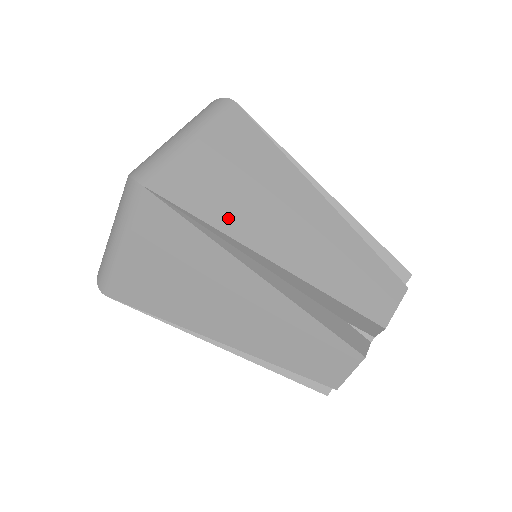
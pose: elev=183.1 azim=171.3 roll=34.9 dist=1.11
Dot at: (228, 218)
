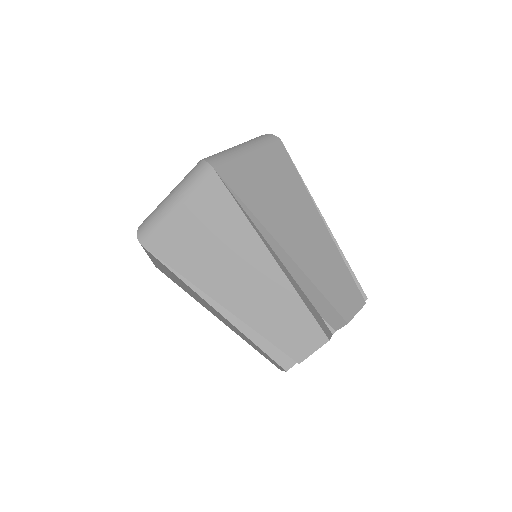
Dot at: (264, 212)
